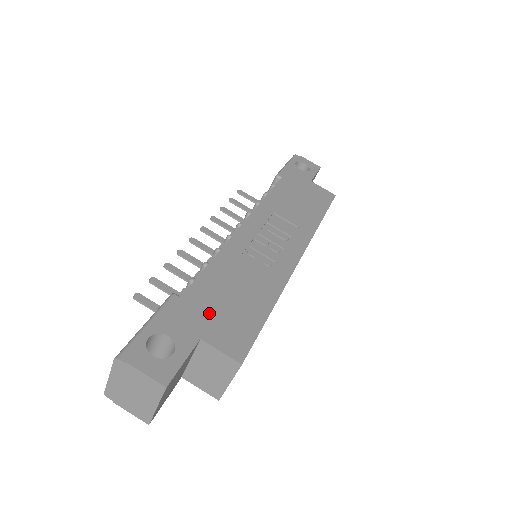
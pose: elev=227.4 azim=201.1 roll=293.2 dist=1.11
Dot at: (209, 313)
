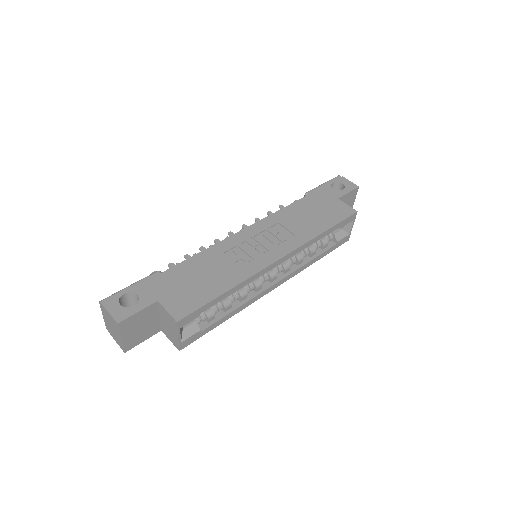
Dot at: (174, 286)
